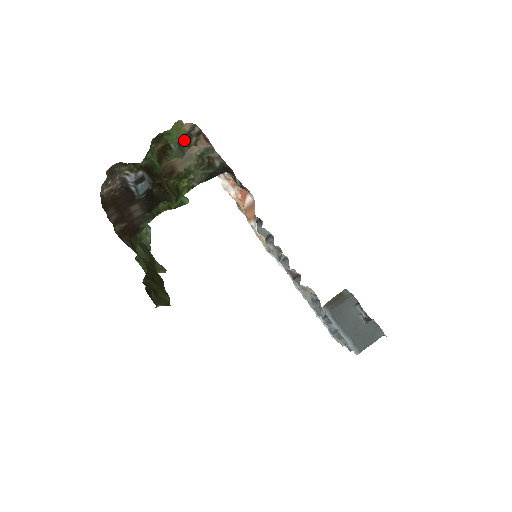
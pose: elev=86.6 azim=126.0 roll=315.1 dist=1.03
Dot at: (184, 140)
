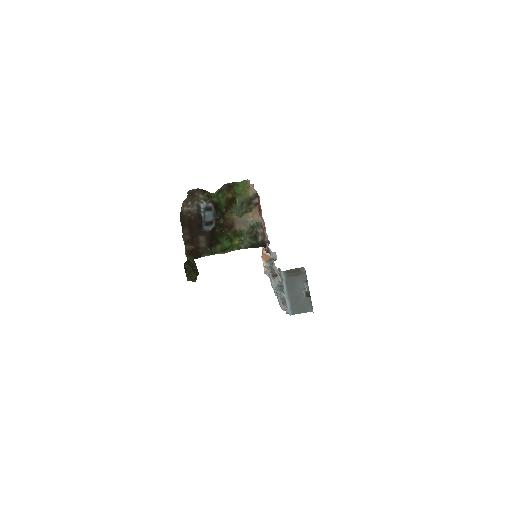
Dot at: (246, 203)
